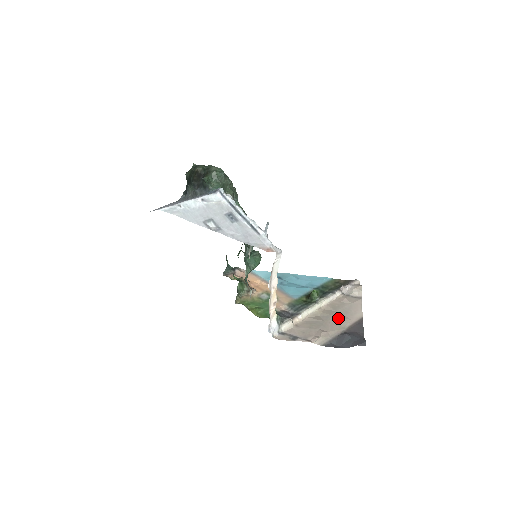
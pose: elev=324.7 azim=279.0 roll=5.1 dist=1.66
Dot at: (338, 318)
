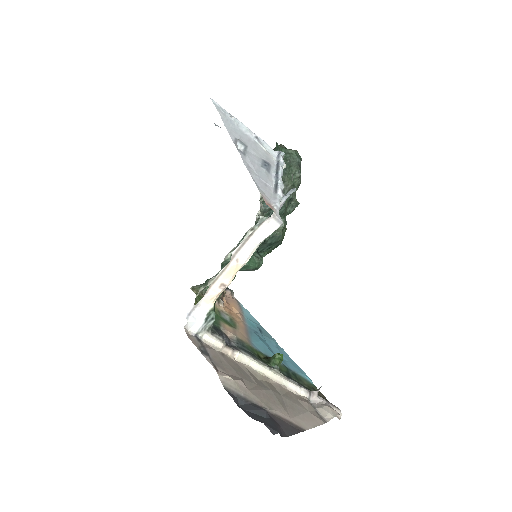
Dot at: (276, 399)
